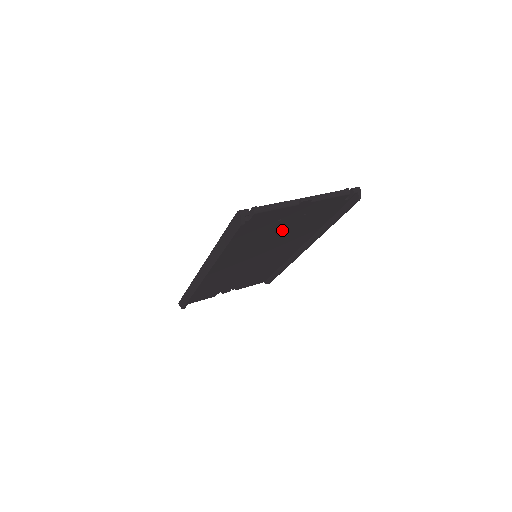
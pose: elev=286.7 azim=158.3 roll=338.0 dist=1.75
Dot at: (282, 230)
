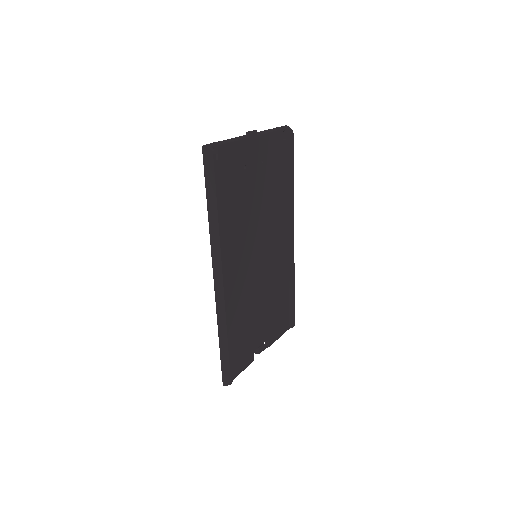
Dot at: (256, 193)
